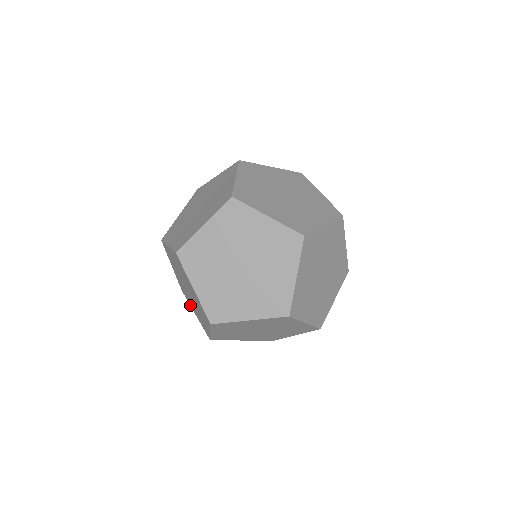
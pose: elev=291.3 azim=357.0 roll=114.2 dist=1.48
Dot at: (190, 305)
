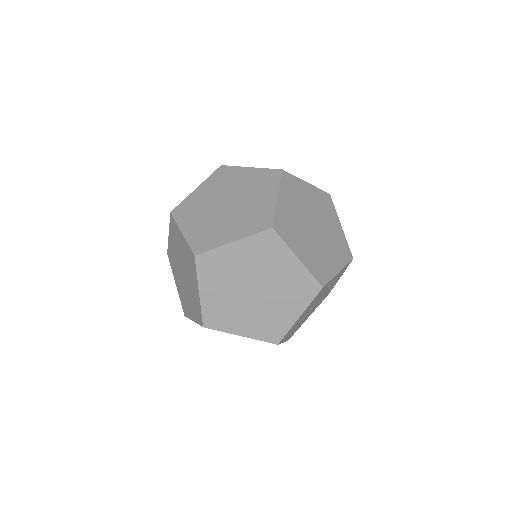
Dot at: occluded
